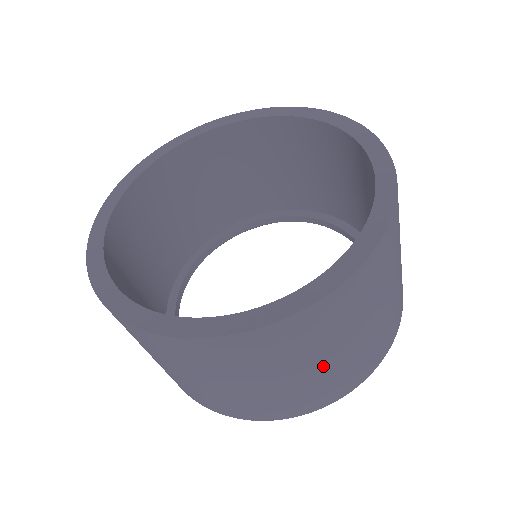
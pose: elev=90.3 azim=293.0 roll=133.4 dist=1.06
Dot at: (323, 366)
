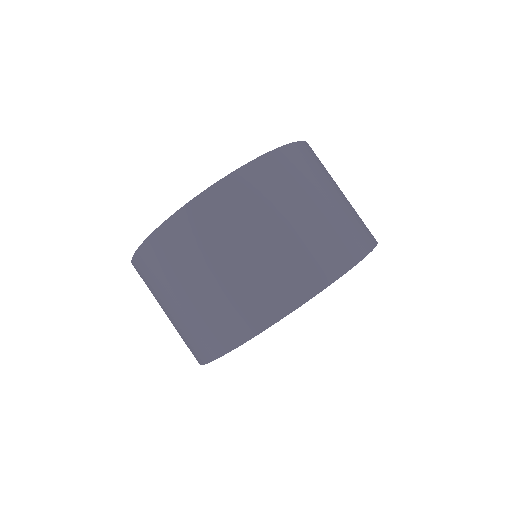
Dot at: (298, 224)
